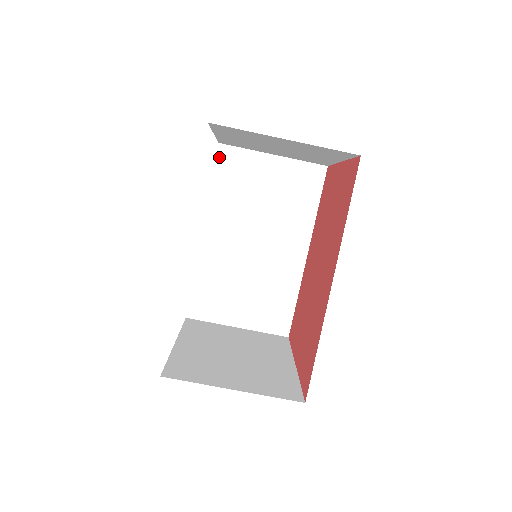
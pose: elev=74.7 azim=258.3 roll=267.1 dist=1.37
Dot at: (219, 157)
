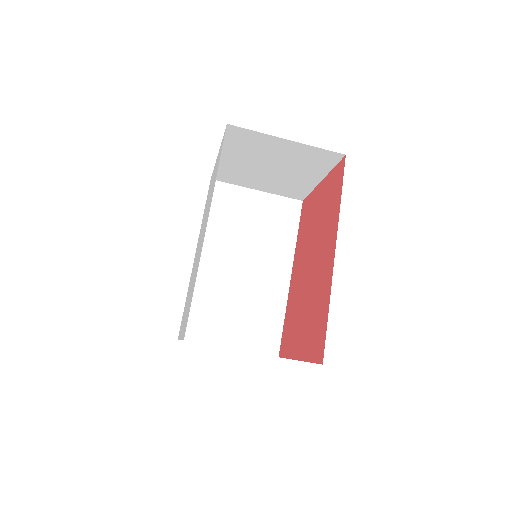
Dot at: occluded
